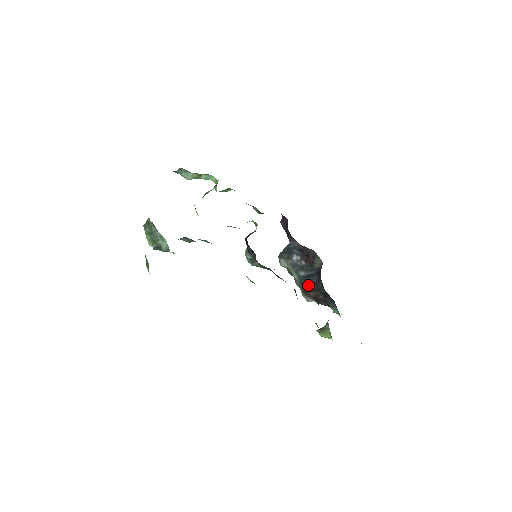
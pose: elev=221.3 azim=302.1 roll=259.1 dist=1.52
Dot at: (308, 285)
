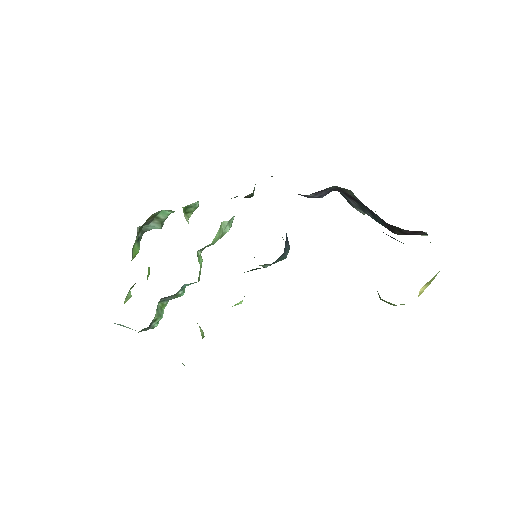
Dot at: (384, 225)
